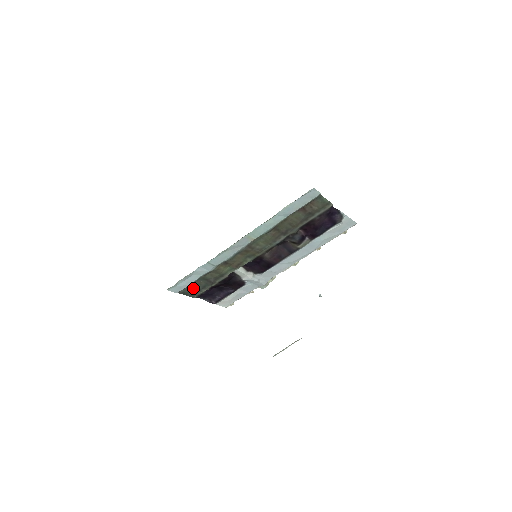
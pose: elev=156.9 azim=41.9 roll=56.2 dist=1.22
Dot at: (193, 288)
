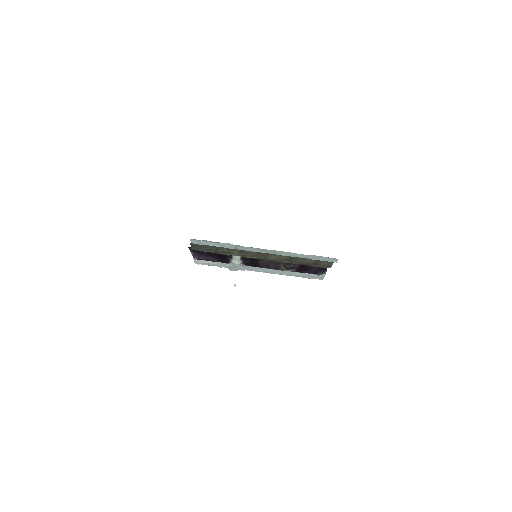
Dot at: (202, 246)
